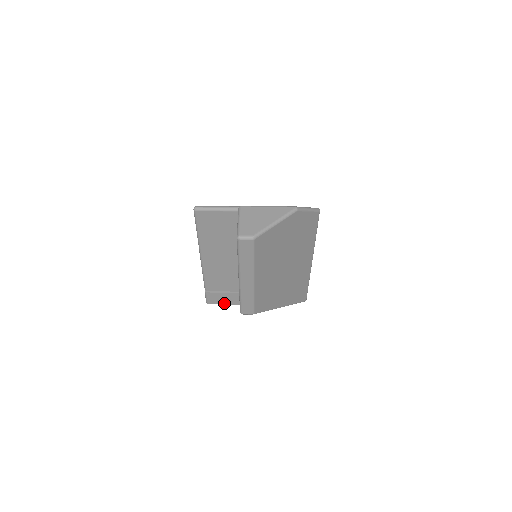
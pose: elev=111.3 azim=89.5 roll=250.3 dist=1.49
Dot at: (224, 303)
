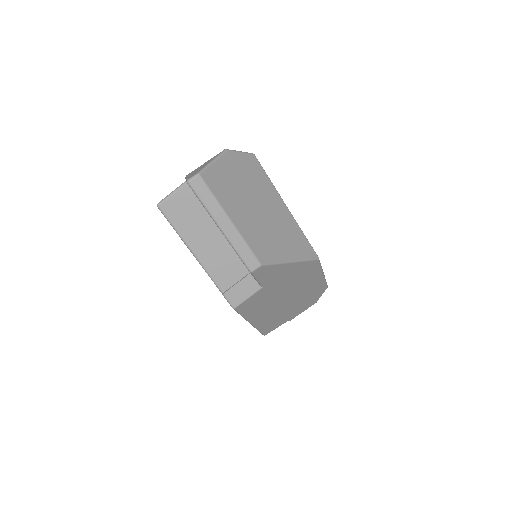
Dot at: (246, 297)
